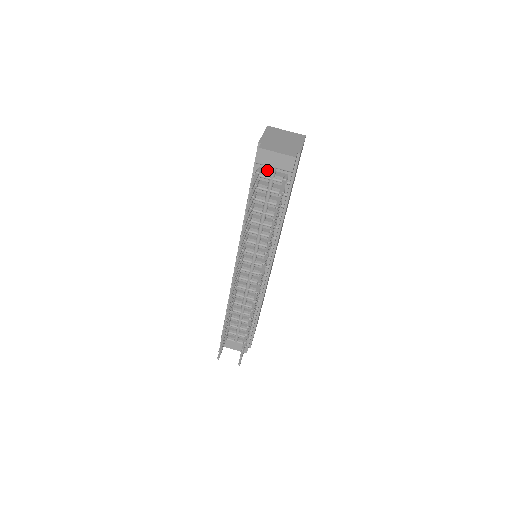
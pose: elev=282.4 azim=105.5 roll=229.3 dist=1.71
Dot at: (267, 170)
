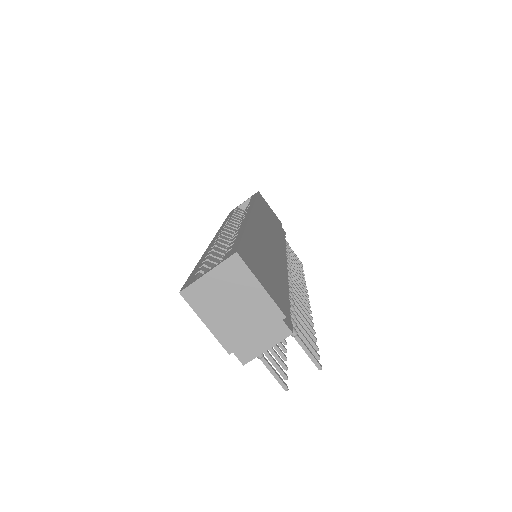
Dot at: occluded
